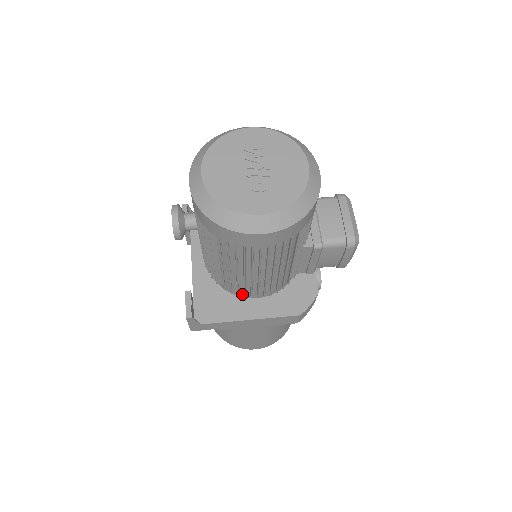
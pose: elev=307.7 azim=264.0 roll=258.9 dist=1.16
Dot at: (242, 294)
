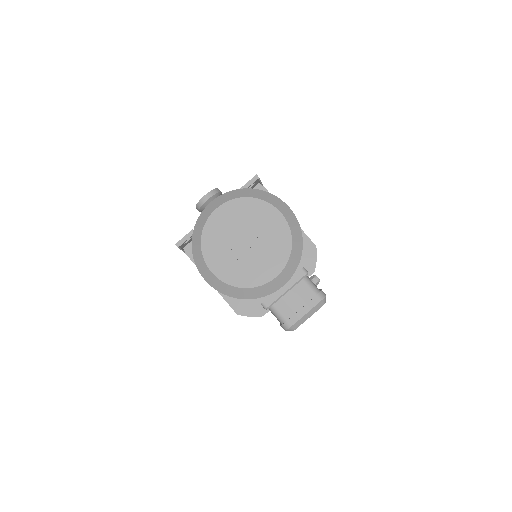
Dot at: occluded
